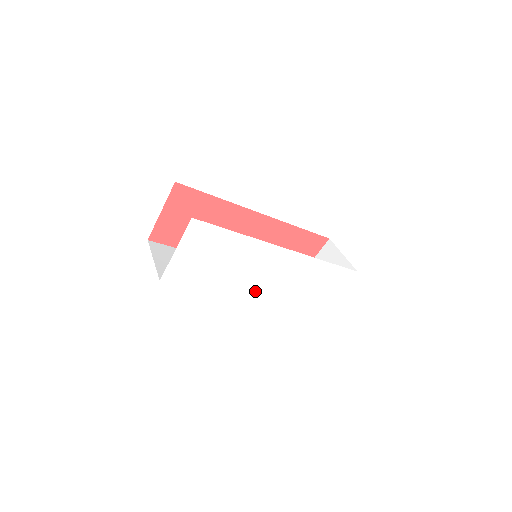
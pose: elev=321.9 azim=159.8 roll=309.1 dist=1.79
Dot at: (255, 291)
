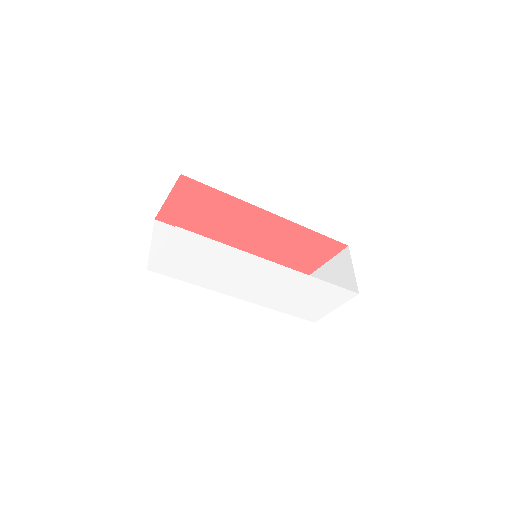
Dot at: (244, 292)
